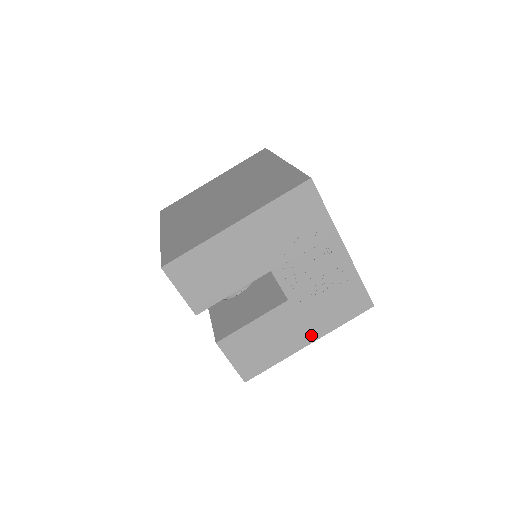
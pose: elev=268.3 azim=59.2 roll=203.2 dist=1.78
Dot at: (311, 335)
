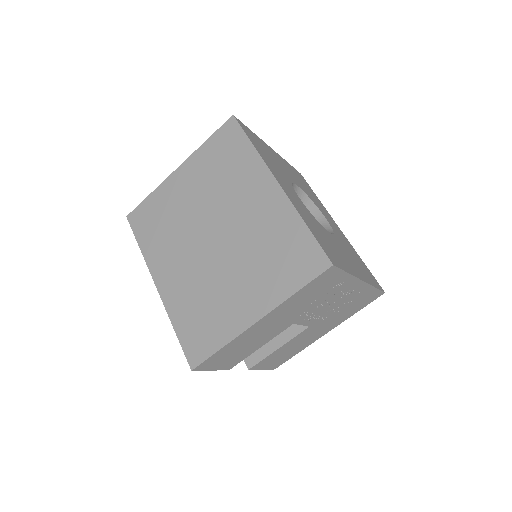
Dot at: (329, 329)
